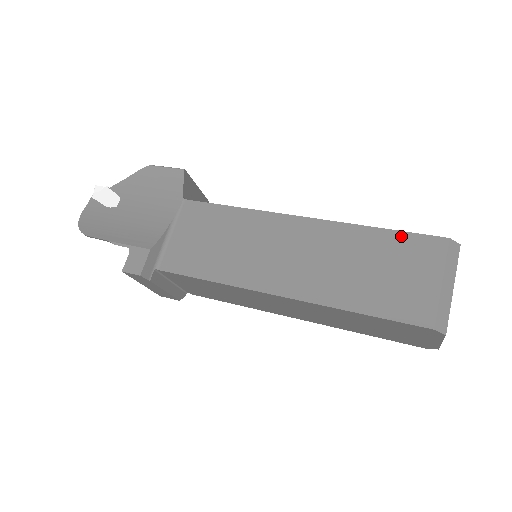
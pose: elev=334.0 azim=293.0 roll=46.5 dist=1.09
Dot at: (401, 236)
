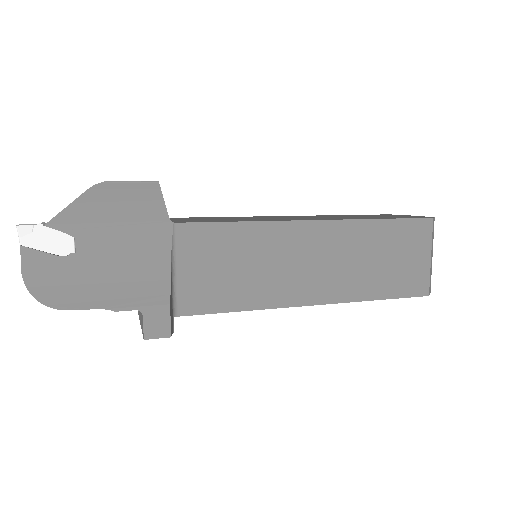
Dot at: (400, 224)
